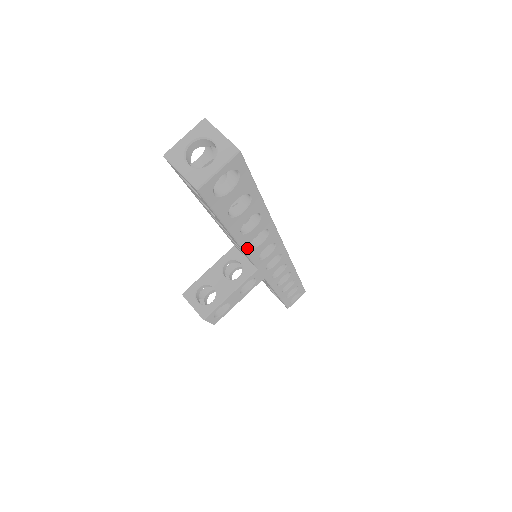
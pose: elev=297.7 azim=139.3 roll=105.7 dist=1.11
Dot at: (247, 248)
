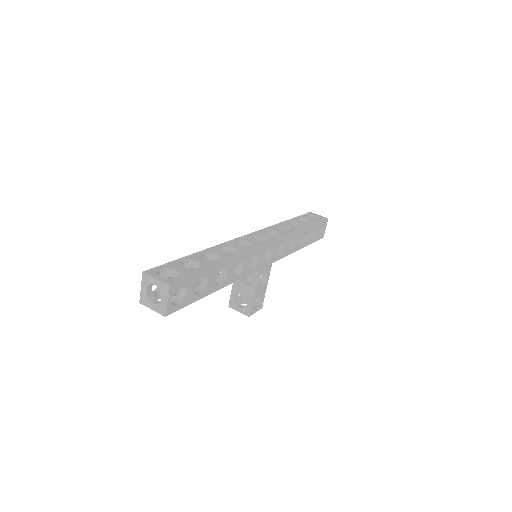
Dot at: (235, 279)
